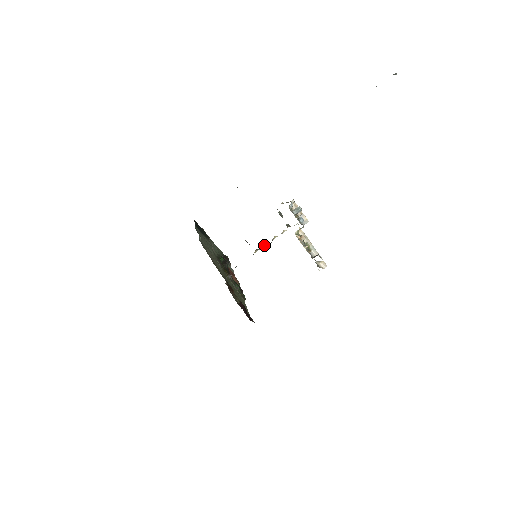
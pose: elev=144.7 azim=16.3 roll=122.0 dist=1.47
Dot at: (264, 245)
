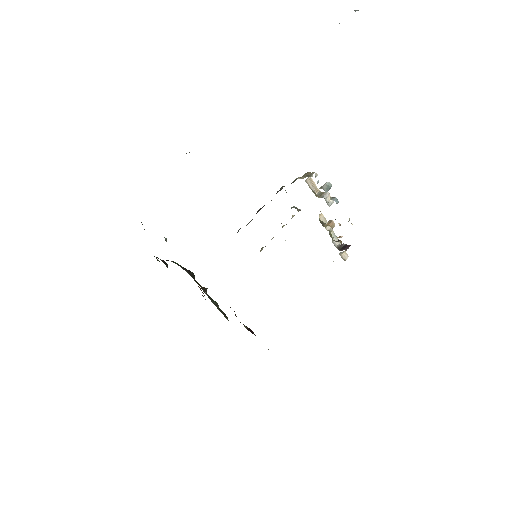
Dot at: (271, 239)
